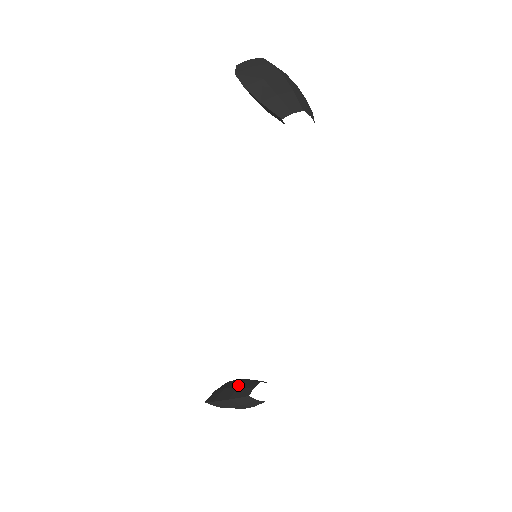
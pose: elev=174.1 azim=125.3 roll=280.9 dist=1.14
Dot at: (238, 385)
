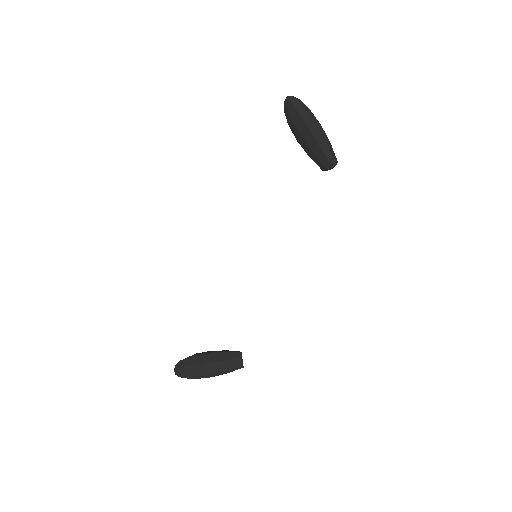
Dot at: (221, 358)
